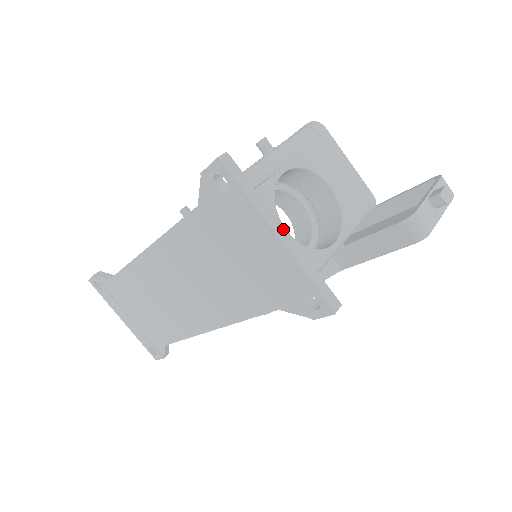
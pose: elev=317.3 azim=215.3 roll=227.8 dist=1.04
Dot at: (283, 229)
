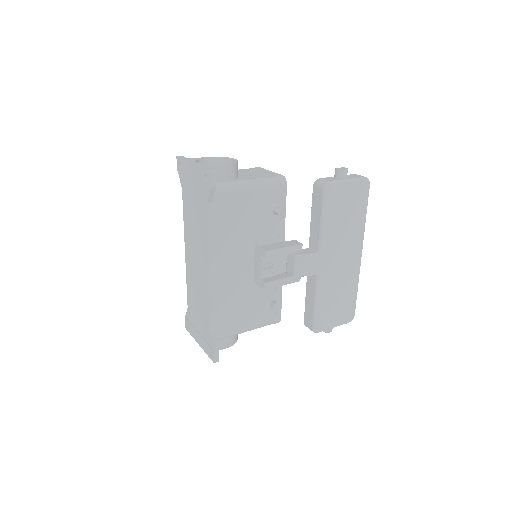
Dot at: (196, 162)
